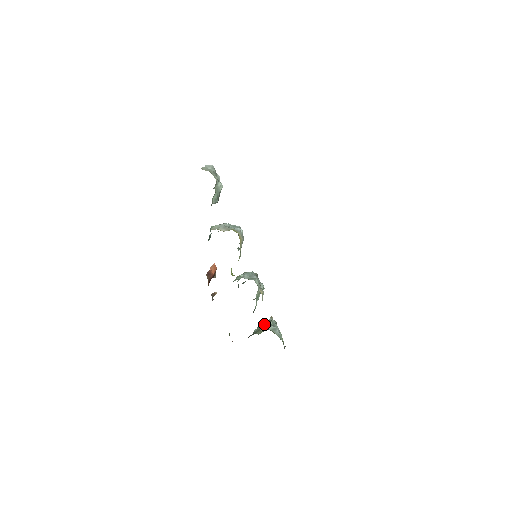
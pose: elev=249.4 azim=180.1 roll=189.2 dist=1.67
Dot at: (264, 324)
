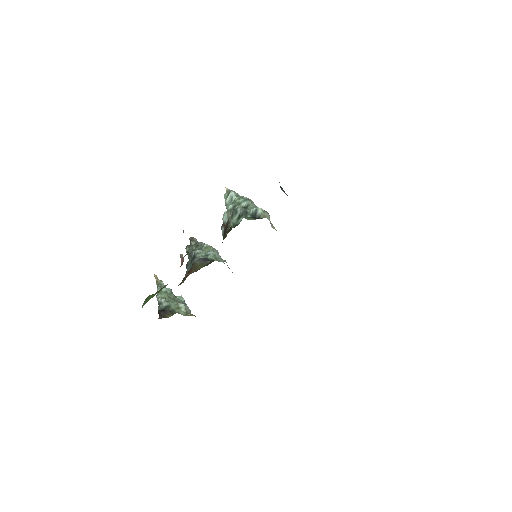
Dot at: (171, 294)
